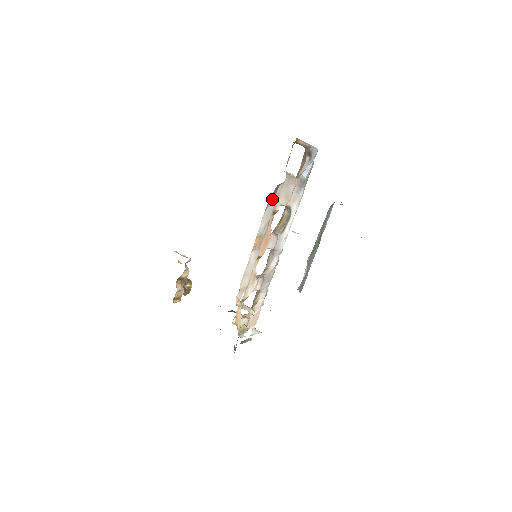
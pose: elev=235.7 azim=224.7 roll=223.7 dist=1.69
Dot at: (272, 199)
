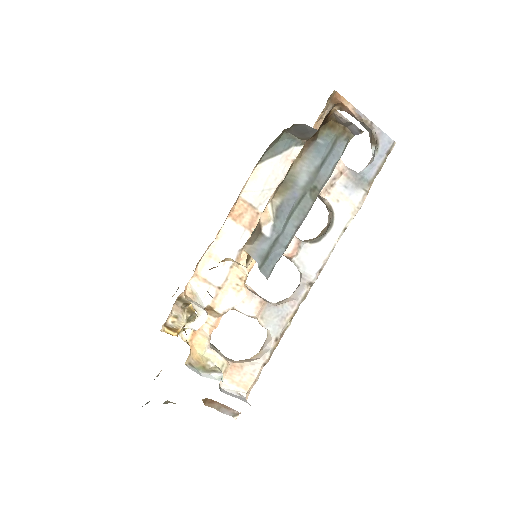
Dot at: (277, 155)
